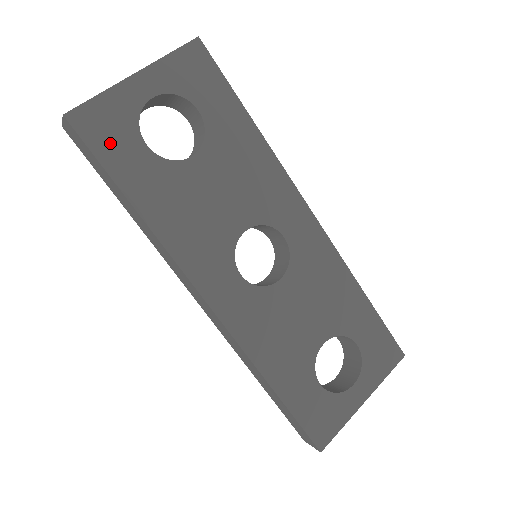
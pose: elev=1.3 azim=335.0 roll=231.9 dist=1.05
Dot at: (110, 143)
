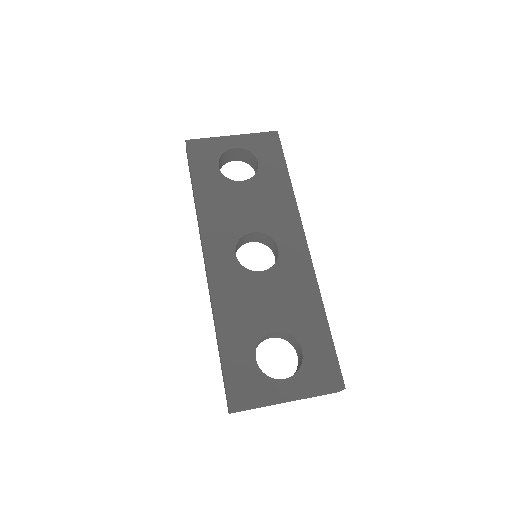
Dot at: (200, 159)
